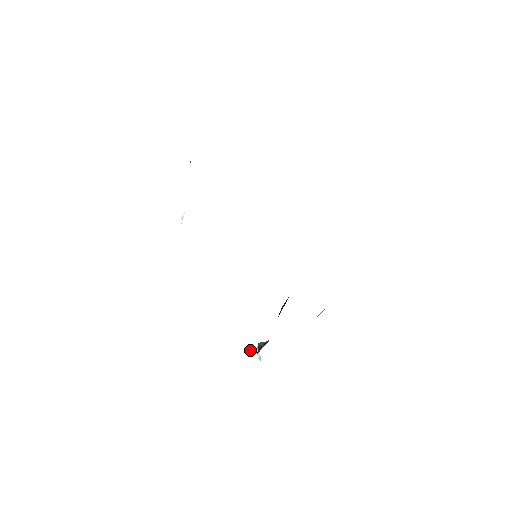
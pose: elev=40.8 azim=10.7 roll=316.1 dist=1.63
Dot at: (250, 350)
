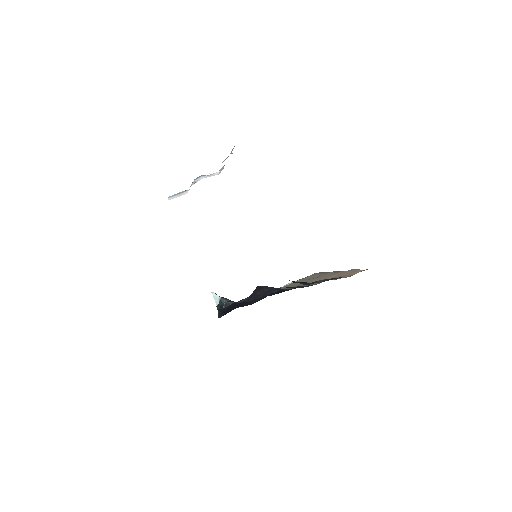
Dot at: (212, 292)
